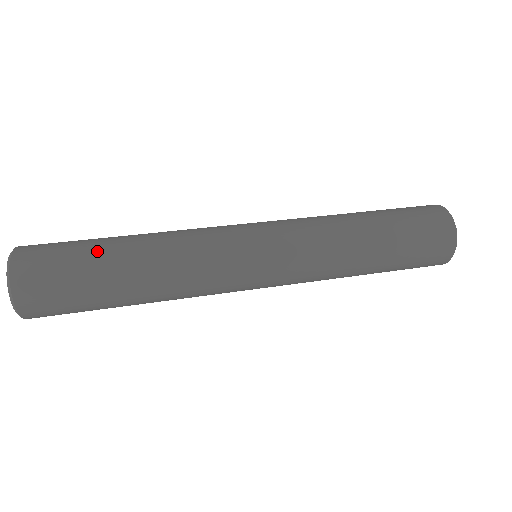
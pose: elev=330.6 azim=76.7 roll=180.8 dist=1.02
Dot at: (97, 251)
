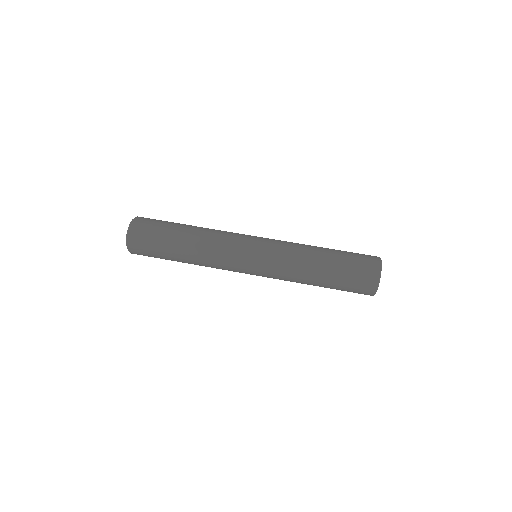
Dot at: (170, 231)
